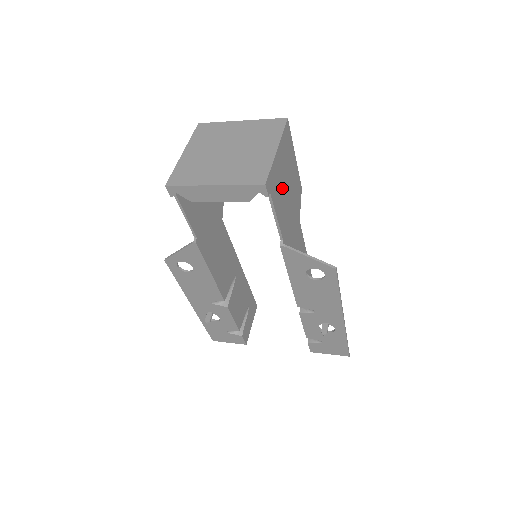
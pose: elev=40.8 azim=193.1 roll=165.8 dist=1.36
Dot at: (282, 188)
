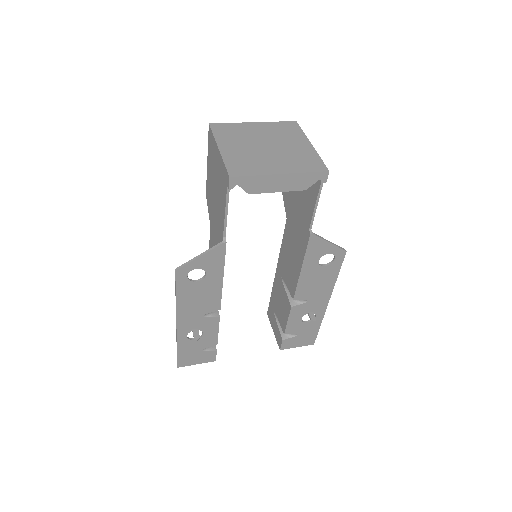
Dot at: occluded
